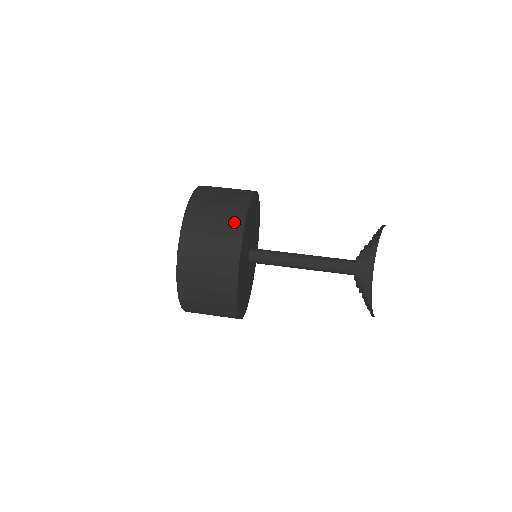
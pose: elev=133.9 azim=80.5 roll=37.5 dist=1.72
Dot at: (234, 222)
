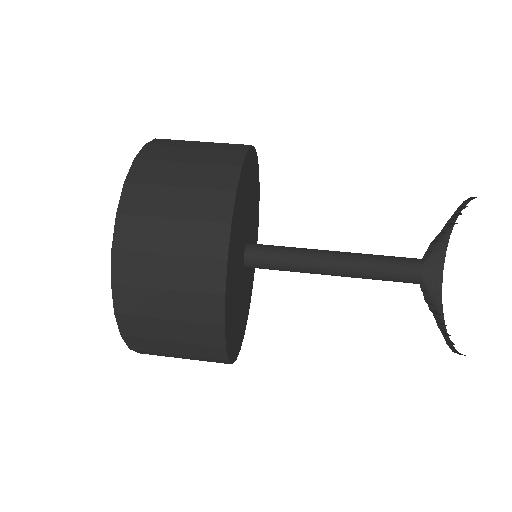
Dot at: (215, 194)
